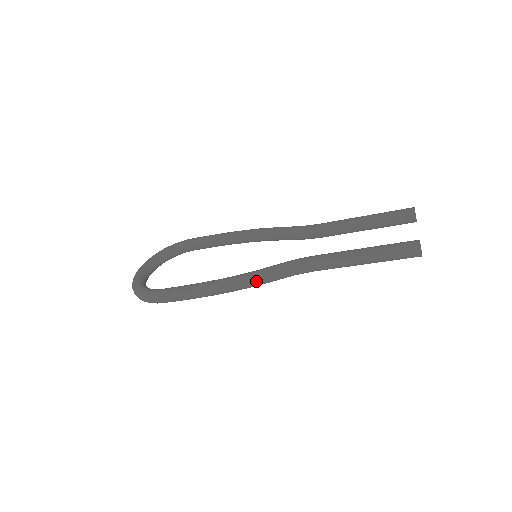
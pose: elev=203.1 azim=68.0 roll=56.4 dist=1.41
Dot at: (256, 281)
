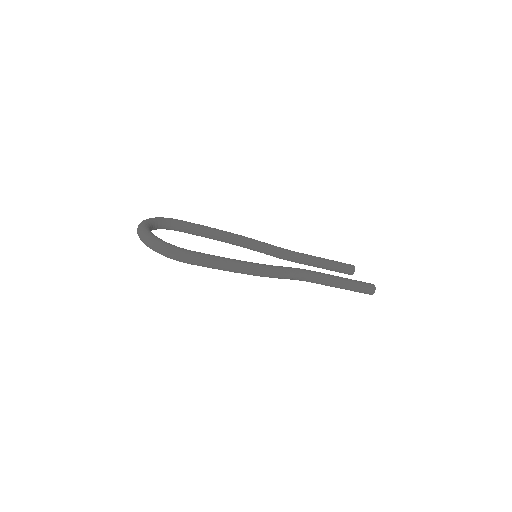
Dot at: (276, 273)
